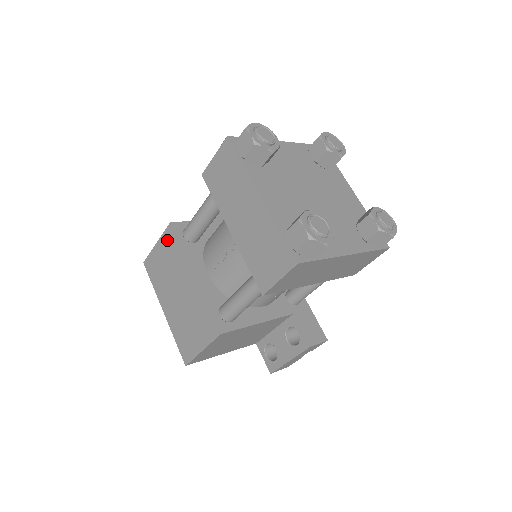
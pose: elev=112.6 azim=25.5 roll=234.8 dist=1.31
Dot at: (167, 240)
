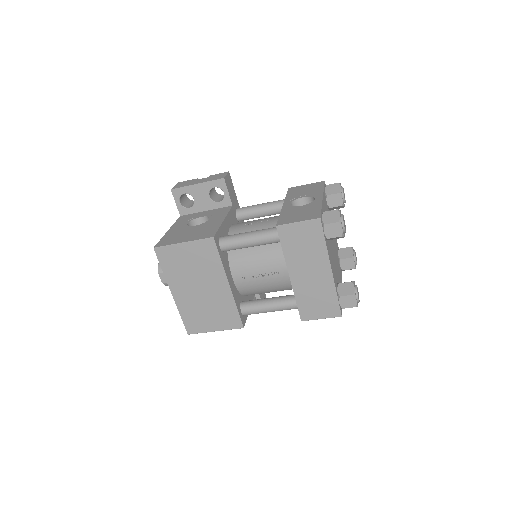
Dot at: (203, 248)
